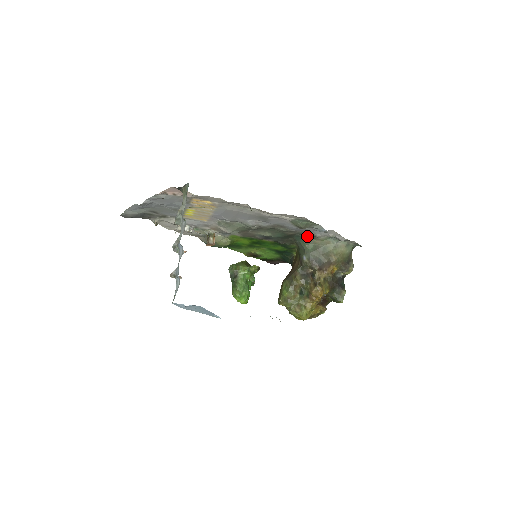
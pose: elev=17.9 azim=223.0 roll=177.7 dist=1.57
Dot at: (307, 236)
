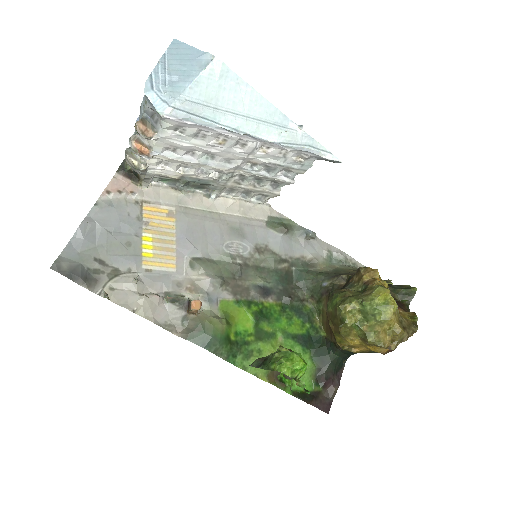
Dot at: (306, 268)
